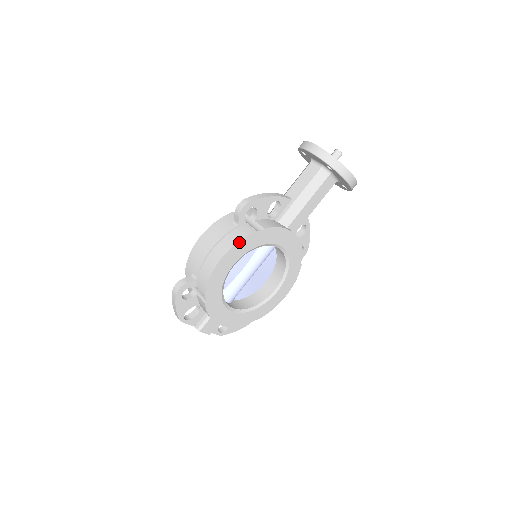
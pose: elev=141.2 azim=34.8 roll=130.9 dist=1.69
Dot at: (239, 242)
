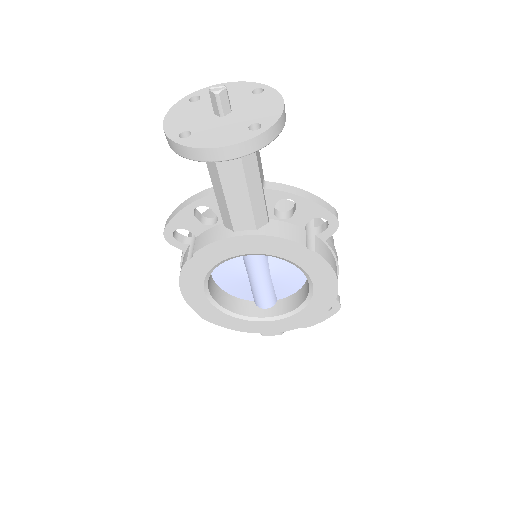
Dot at: (181, 277)
